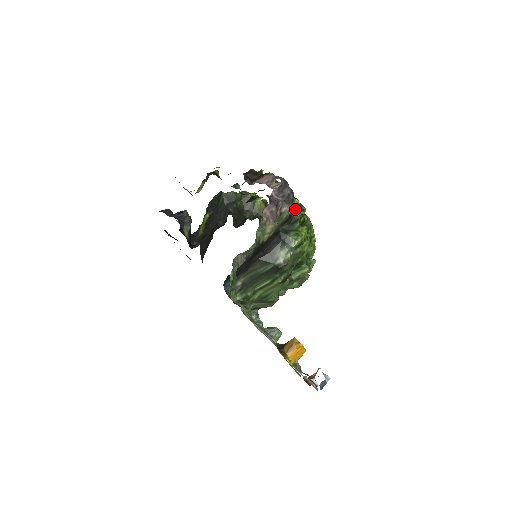
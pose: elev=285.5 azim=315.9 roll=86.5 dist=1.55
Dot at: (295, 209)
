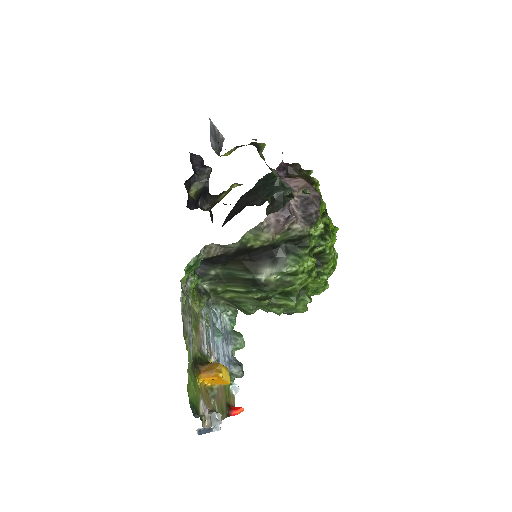
Dot at: (312, 233)
